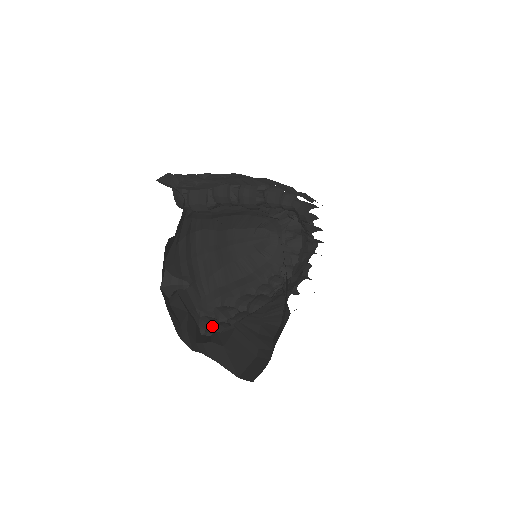
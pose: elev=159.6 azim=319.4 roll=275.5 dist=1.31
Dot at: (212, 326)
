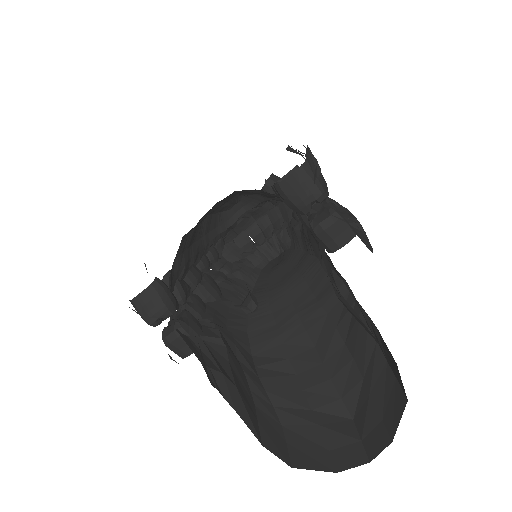
Dot at: (175, 310)
